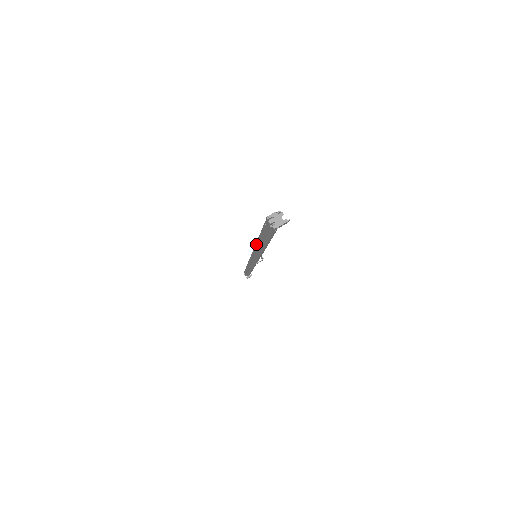
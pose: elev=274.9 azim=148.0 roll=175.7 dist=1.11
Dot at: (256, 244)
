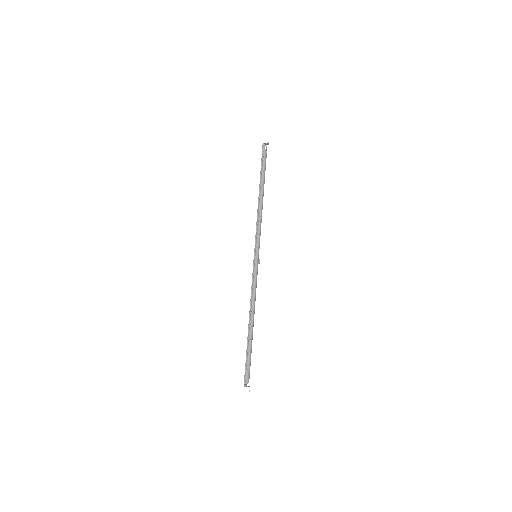
Dot at: (258, 206)
